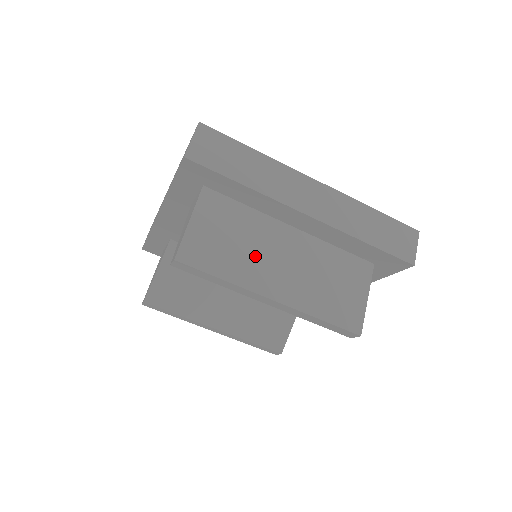
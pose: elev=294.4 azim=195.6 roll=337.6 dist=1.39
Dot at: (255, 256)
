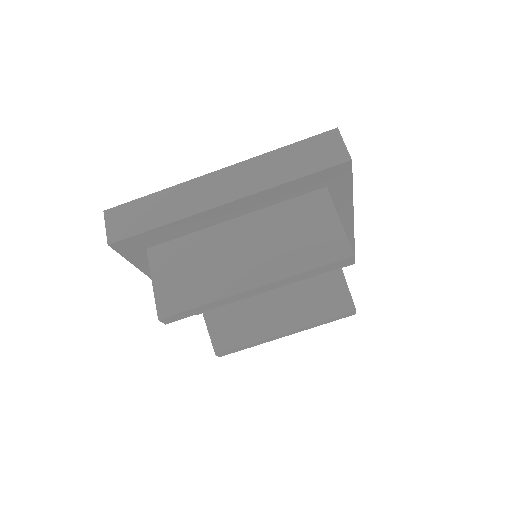
Dot at: (218, 267)
